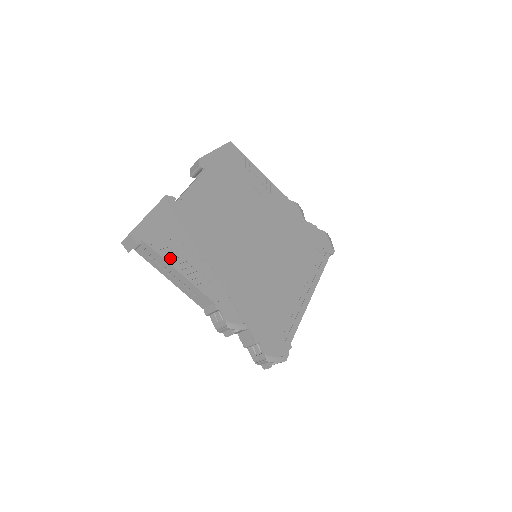
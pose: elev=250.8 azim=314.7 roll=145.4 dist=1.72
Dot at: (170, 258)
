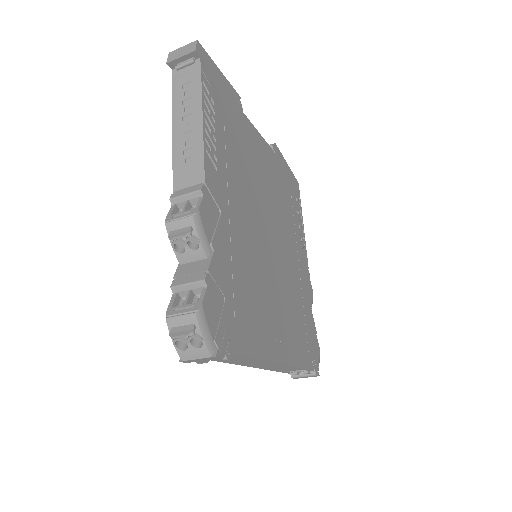
Dot at: (206, 102)
